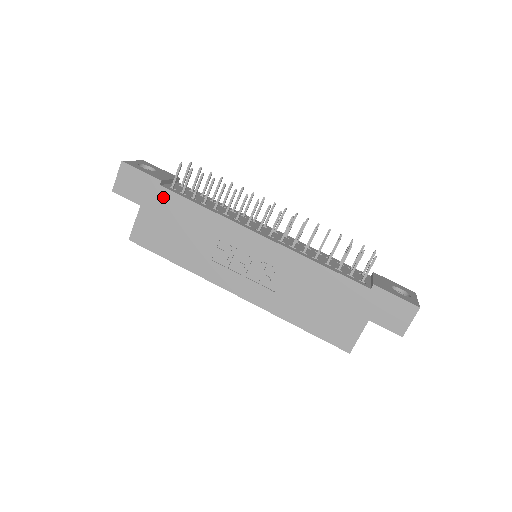
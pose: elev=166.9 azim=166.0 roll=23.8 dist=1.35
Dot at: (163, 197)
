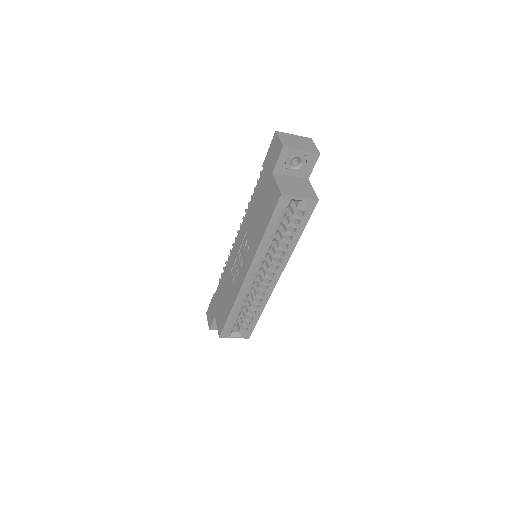
Dot at: (216, 298)
